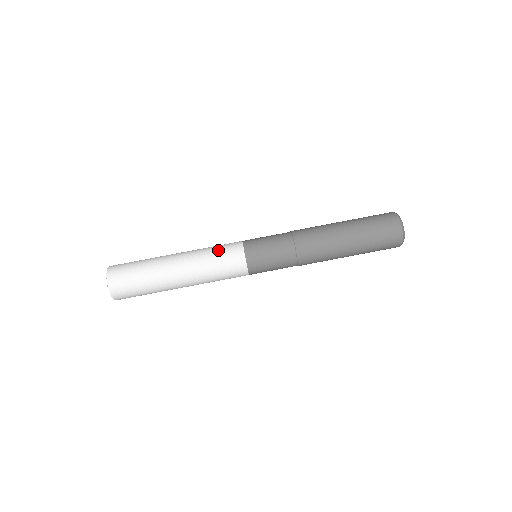
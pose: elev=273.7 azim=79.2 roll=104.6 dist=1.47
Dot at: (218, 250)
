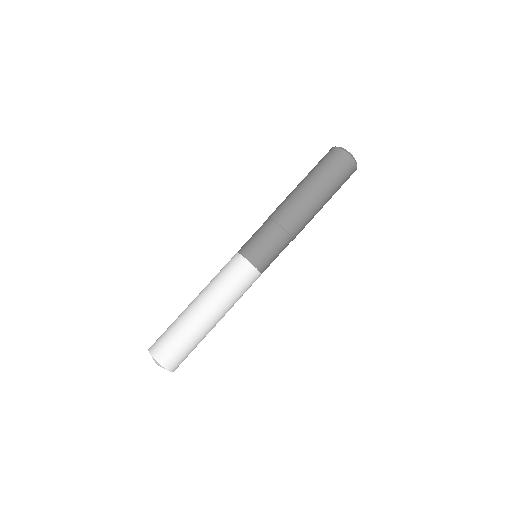
Dot at: (221, 270)
